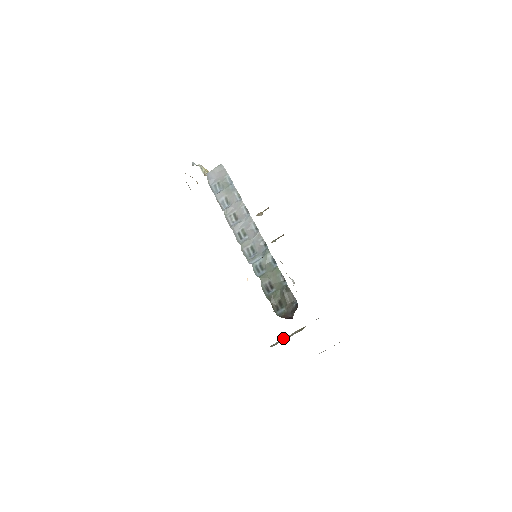
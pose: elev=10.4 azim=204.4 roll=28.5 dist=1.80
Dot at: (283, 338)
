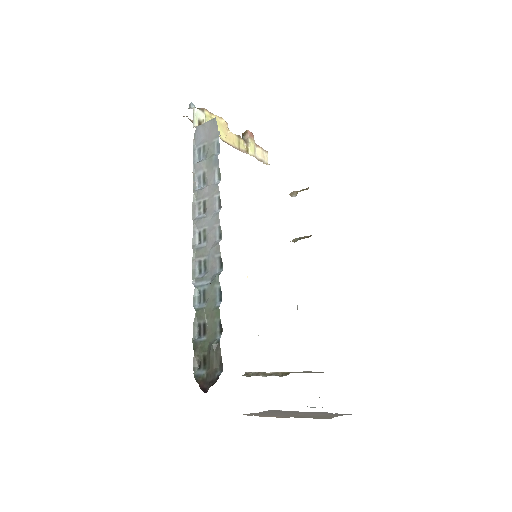
Dot at: (261, 372)
